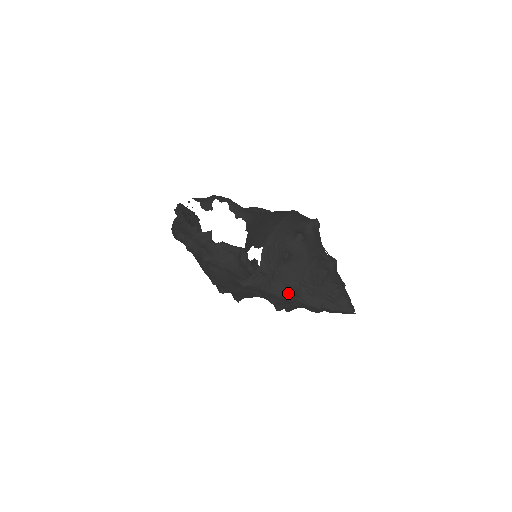
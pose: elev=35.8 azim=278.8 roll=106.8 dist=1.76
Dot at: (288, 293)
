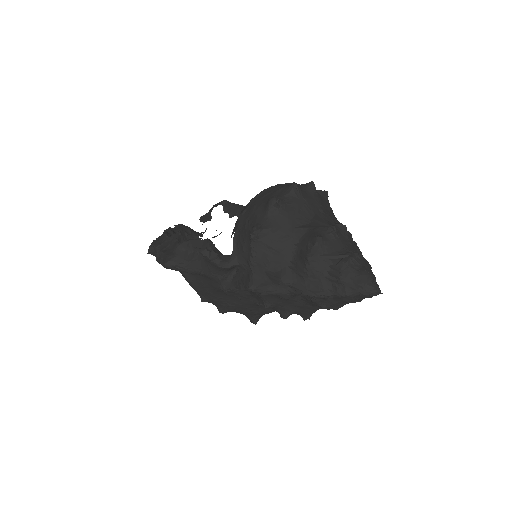
Dot at: (274, 284)
